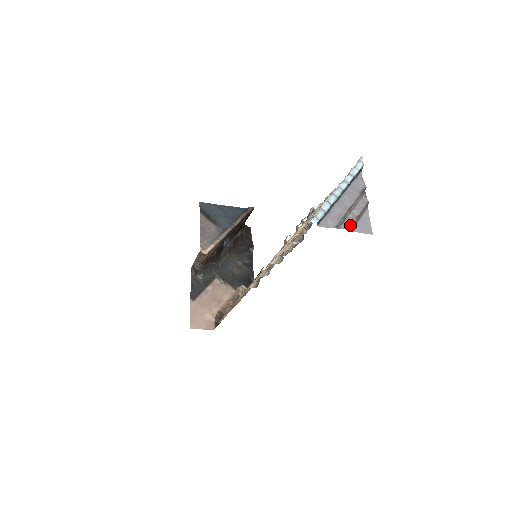
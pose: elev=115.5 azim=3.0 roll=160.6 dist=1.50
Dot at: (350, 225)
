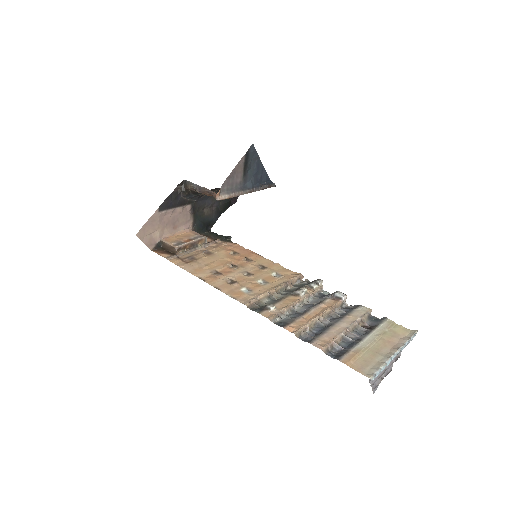
Dot at: (376, 385)
